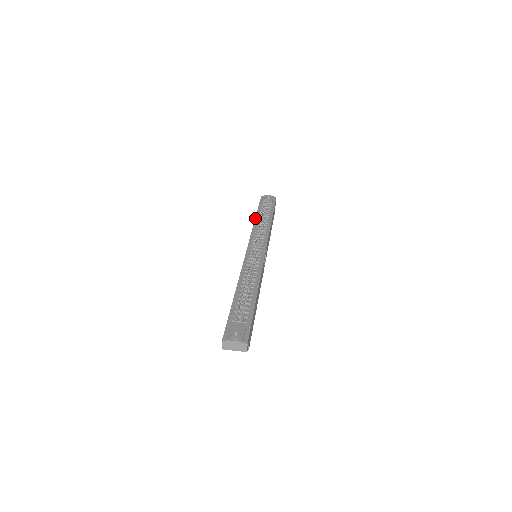
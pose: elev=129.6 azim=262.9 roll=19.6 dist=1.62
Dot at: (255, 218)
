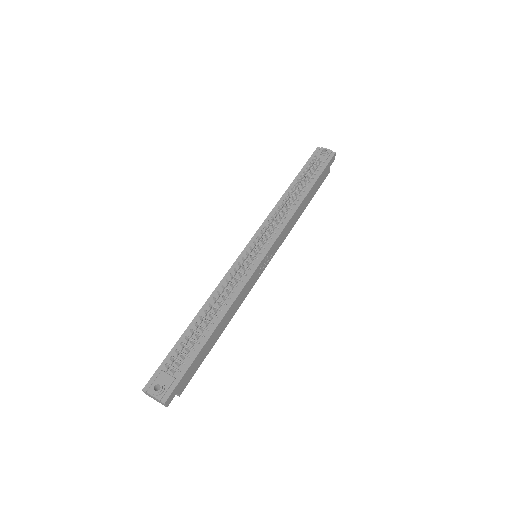
Dot at: (286, 190)
